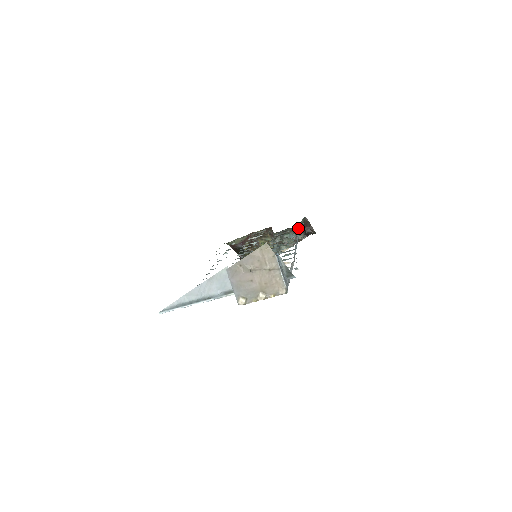
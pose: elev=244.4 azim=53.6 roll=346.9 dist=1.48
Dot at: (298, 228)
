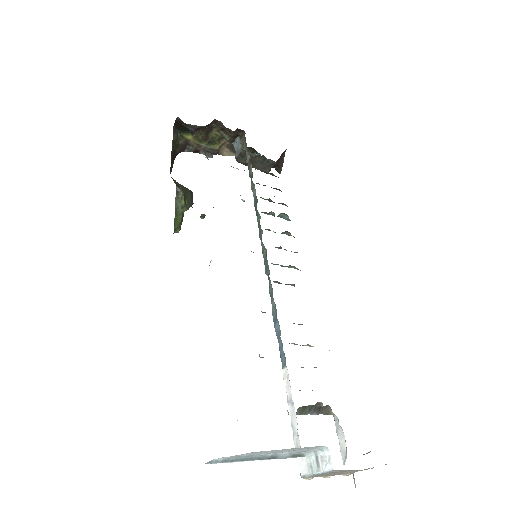
Dot at: occluded
